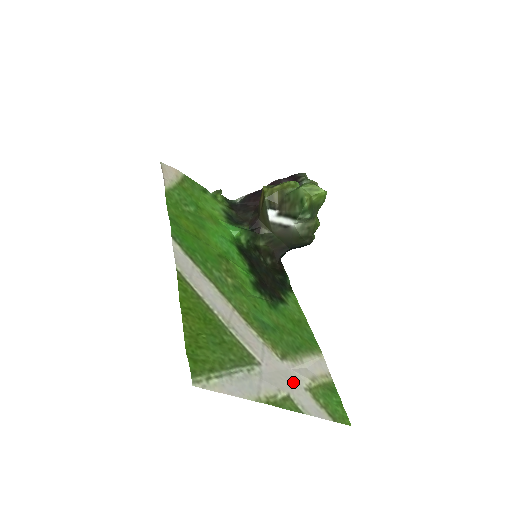
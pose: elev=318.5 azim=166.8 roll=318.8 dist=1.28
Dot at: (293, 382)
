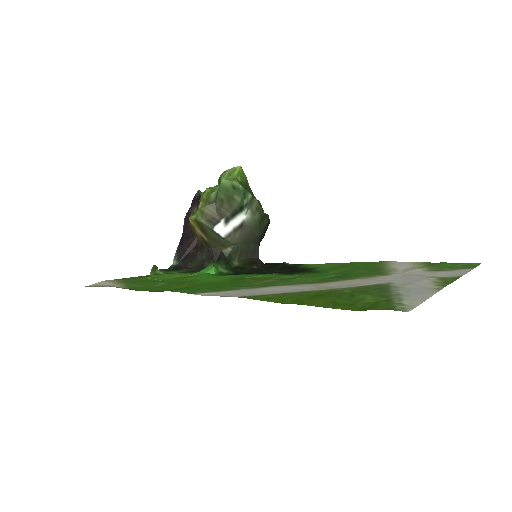
Dot at: (419, 275)
